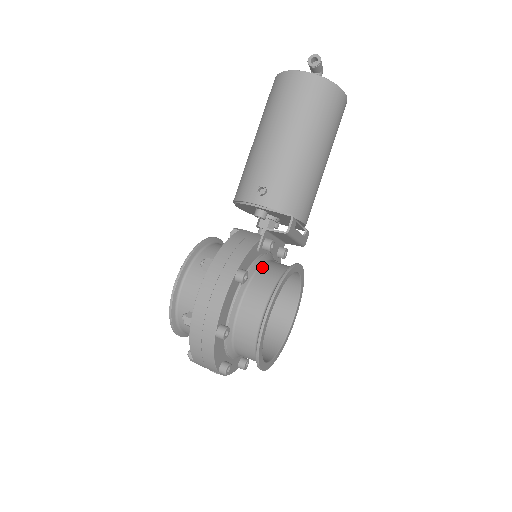
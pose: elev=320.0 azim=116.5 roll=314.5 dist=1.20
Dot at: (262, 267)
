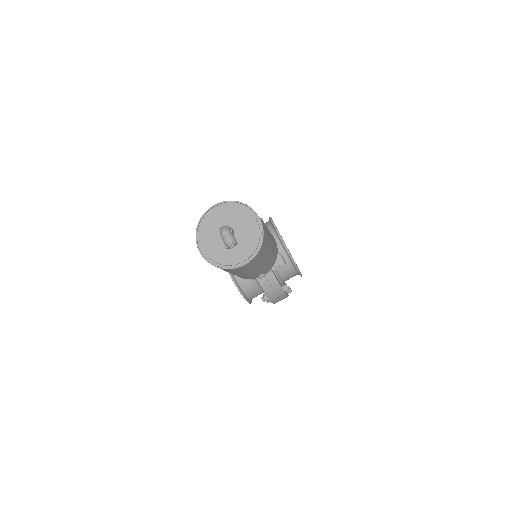
Dot at: occluded
